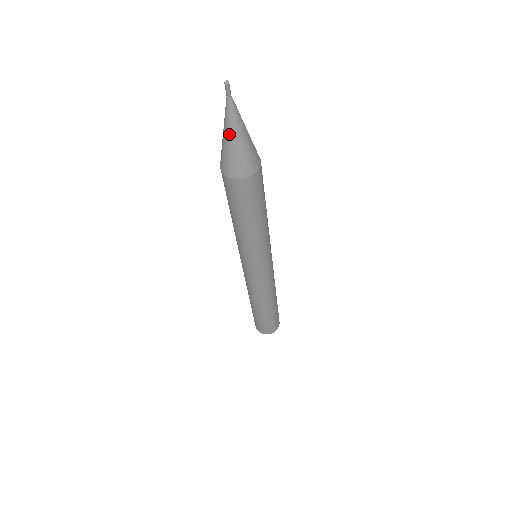
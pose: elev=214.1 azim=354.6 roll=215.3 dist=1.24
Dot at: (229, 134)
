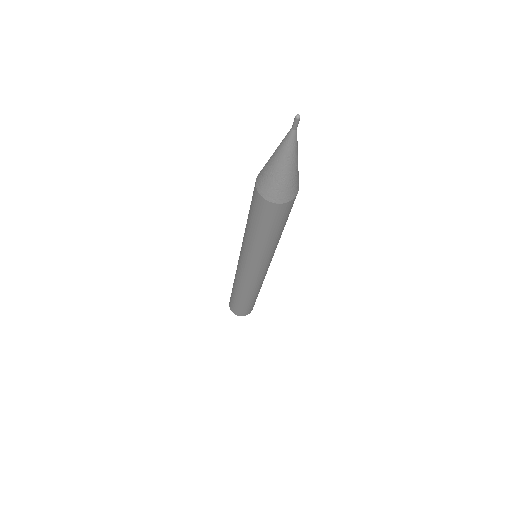
Dot at: (283, 163)
